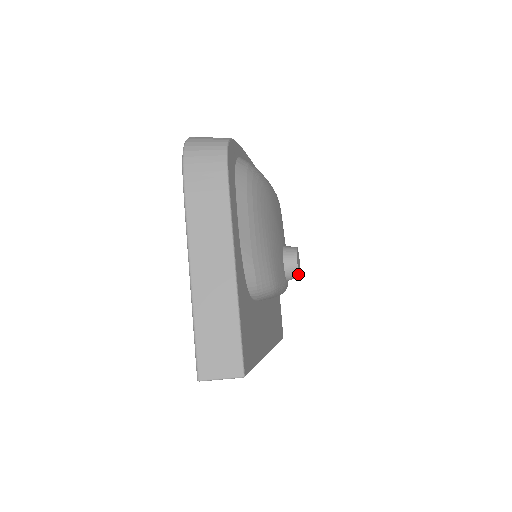
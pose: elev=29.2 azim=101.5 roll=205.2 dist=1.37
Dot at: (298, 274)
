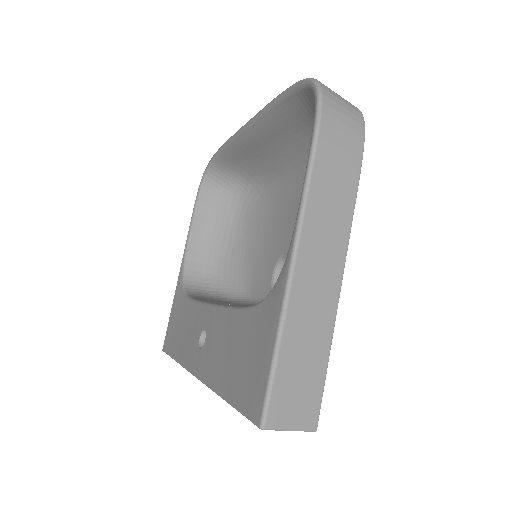
Dot at: occluded
